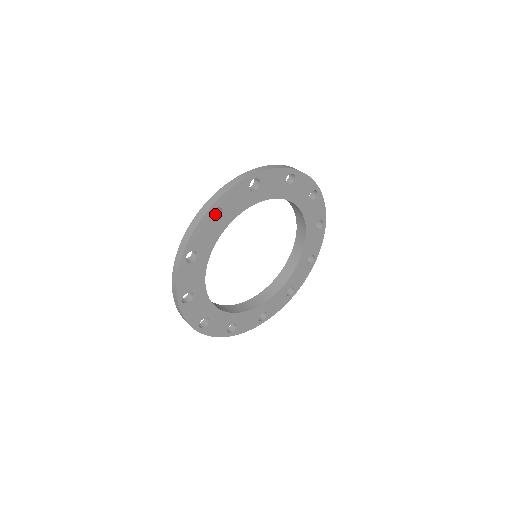
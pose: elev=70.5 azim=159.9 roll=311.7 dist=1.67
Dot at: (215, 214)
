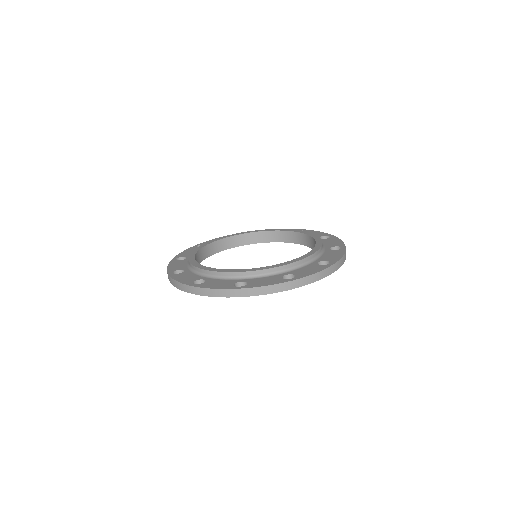
Dot at: (286, 276)
